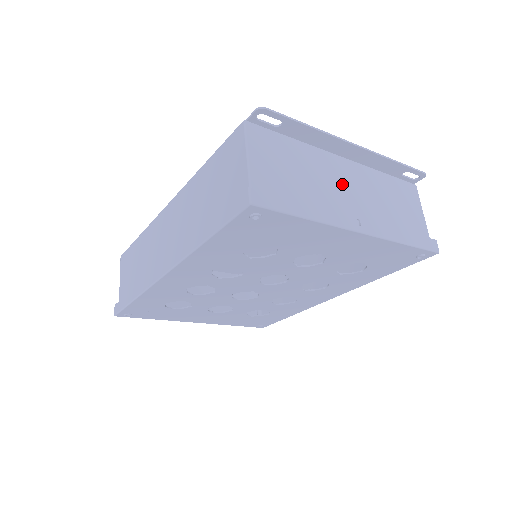
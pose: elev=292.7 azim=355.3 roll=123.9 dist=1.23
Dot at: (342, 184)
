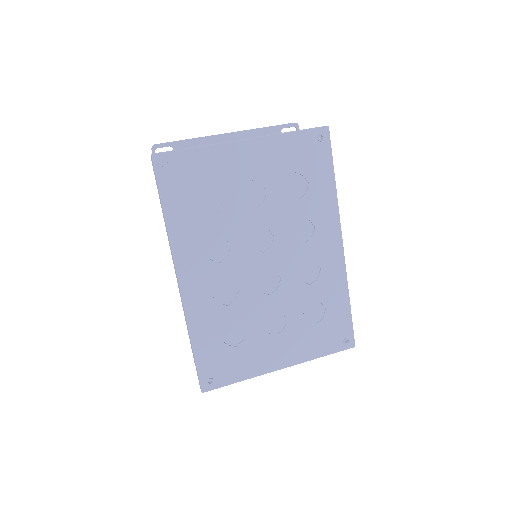
Dot at: occluded
